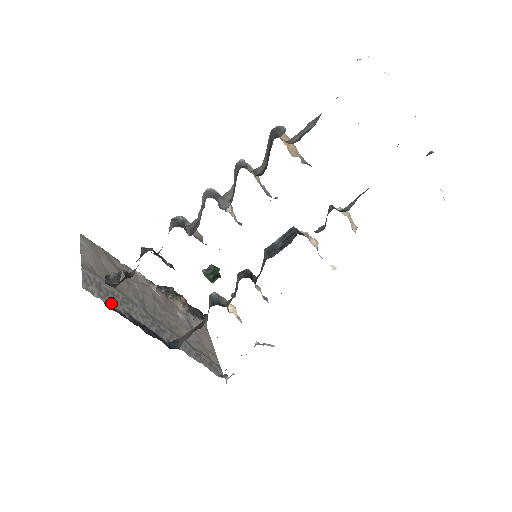
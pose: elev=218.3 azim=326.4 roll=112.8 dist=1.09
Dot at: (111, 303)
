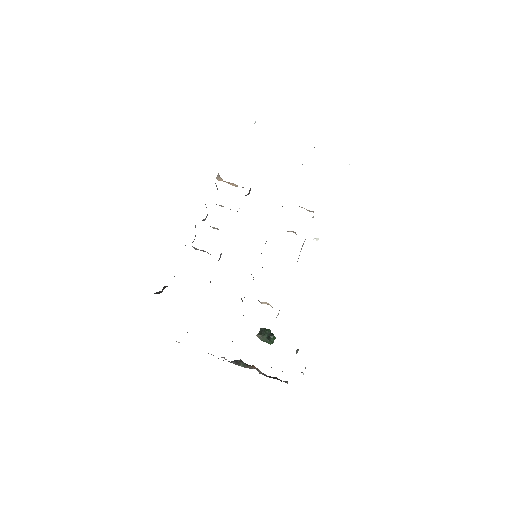
Dot at: occluded
